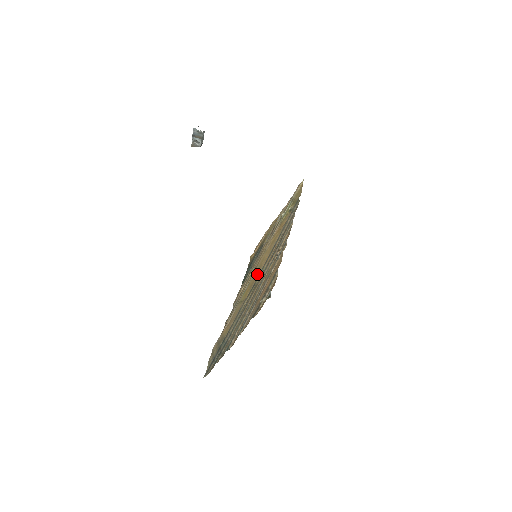
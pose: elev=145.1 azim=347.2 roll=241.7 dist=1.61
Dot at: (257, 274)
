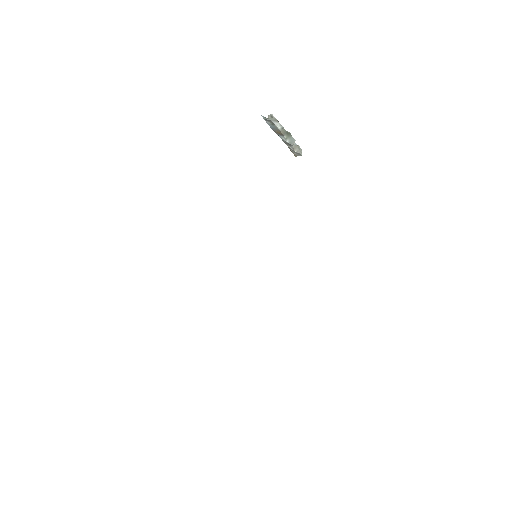
Dot at: occluded
